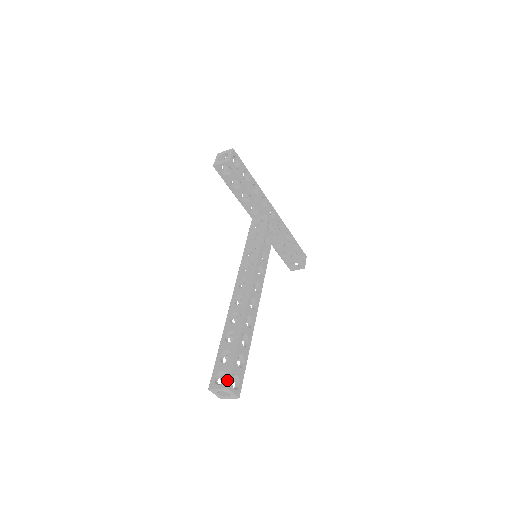
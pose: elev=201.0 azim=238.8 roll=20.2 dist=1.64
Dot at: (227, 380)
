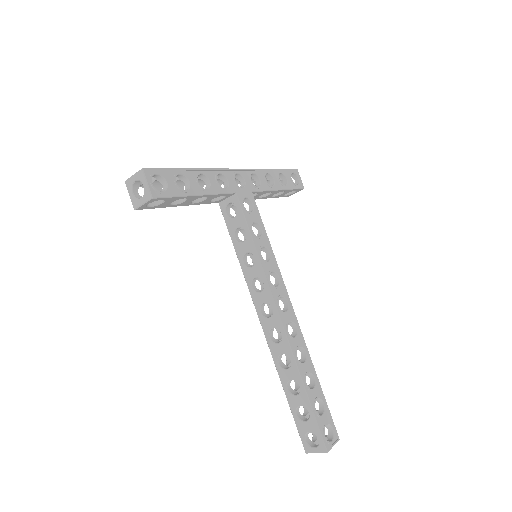
Dot at: (322, 443)
